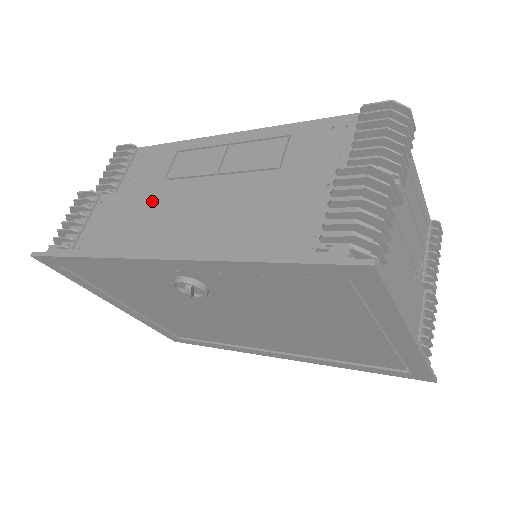
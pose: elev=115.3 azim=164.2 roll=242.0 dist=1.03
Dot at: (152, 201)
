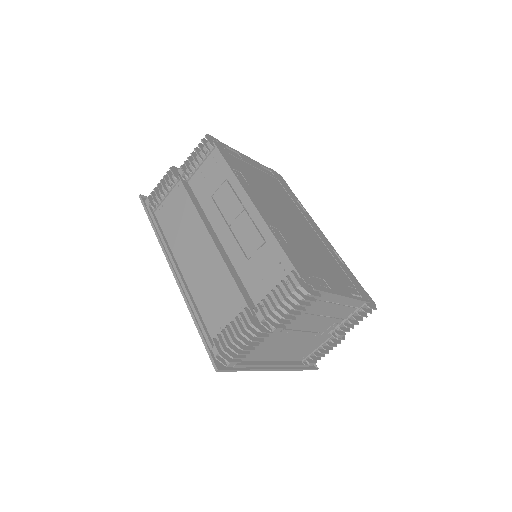
Dot at: (193, 219)
